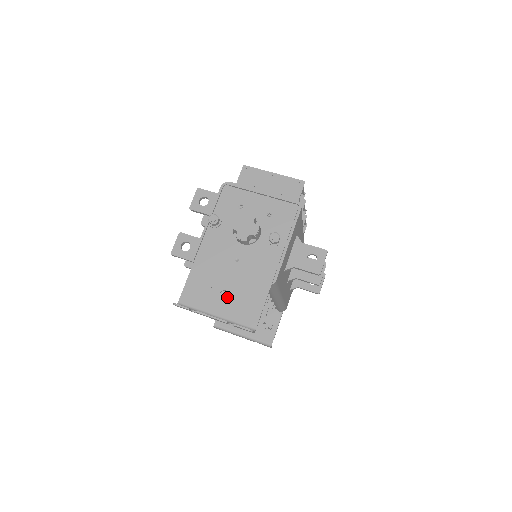
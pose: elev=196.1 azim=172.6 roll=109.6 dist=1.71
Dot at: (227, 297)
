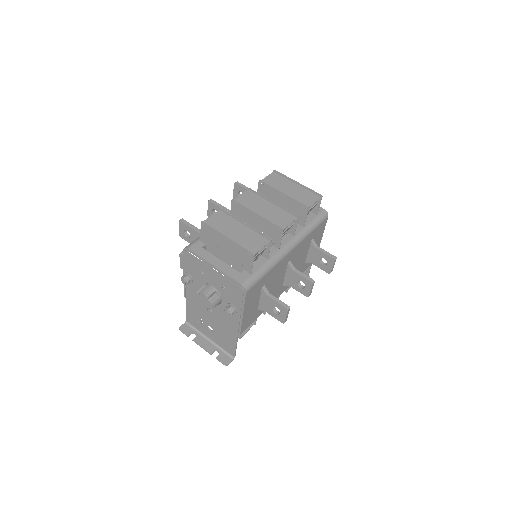
Dot at: (212, 331)
